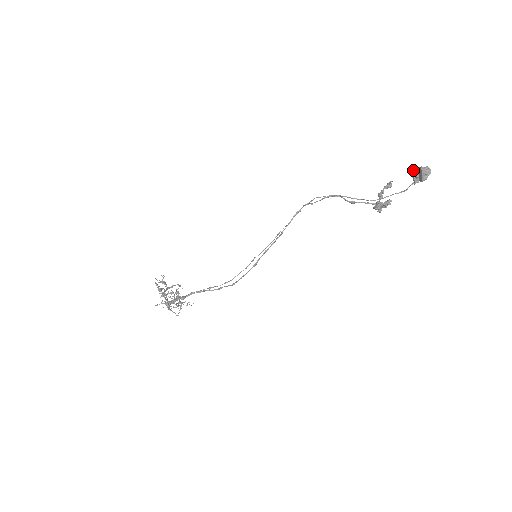
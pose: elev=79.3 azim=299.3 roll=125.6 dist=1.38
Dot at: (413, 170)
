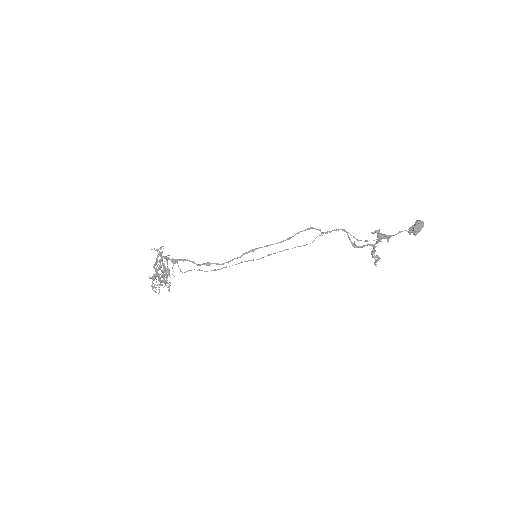
Dot at: (410, 227)
